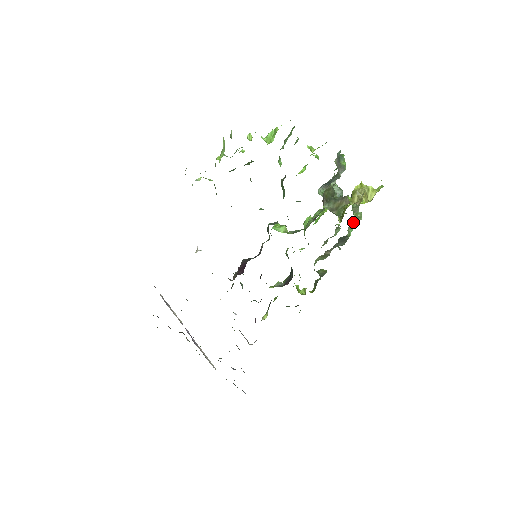
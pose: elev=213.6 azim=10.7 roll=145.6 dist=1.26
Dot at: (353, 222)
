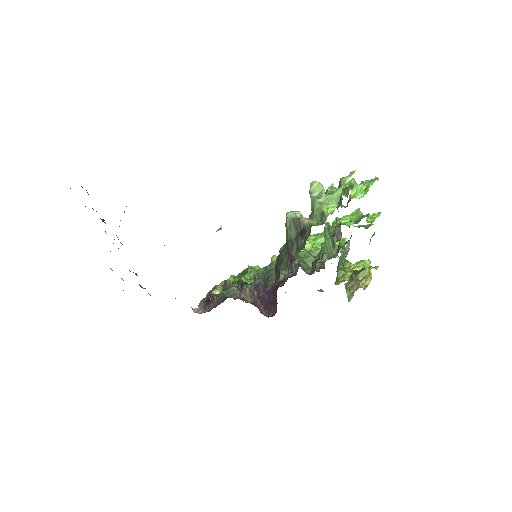
Dot at: occluded
